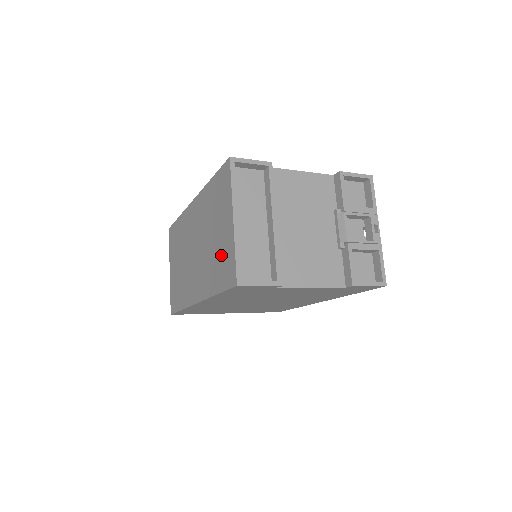
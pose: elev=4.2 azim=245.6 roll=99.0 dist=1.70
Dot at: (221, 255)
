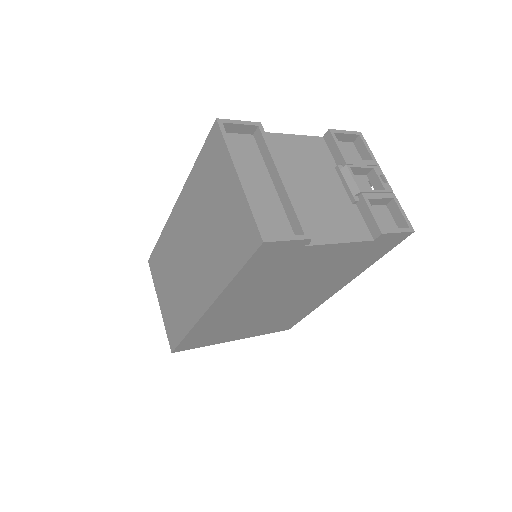
Dot at: (230, 228)
